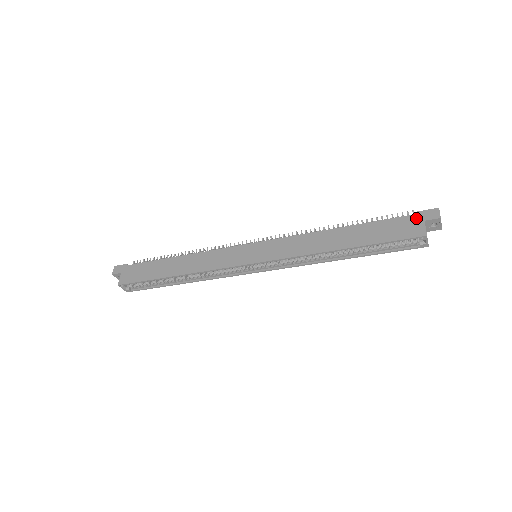
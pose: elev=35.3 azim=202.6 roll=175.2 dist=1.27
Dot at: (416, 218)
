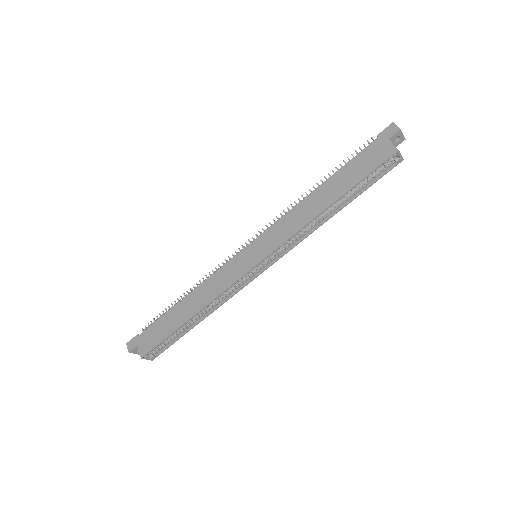
Dot at: (379, 141)
